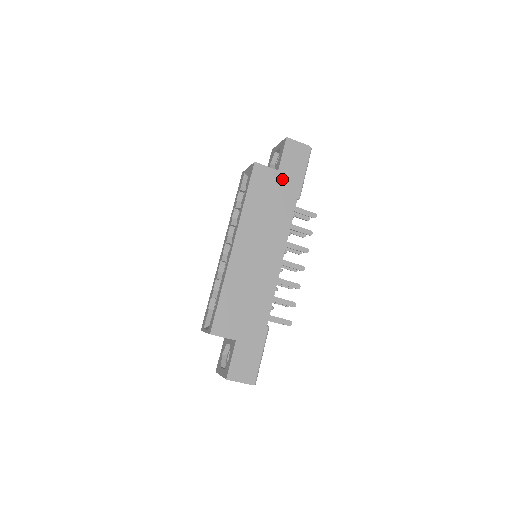
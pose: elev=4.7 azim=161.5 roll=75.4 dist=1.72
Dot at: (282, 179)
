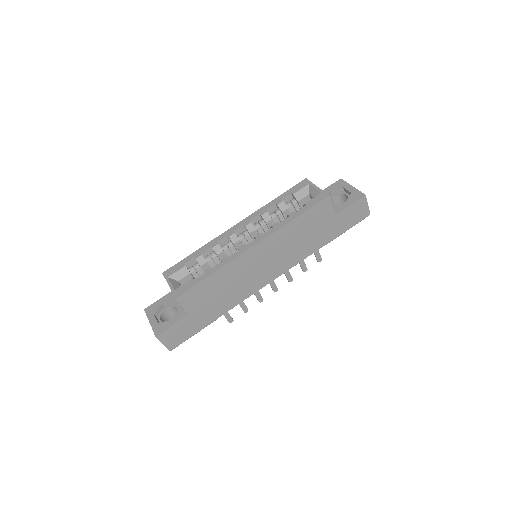
Dot at: (331, 223)
